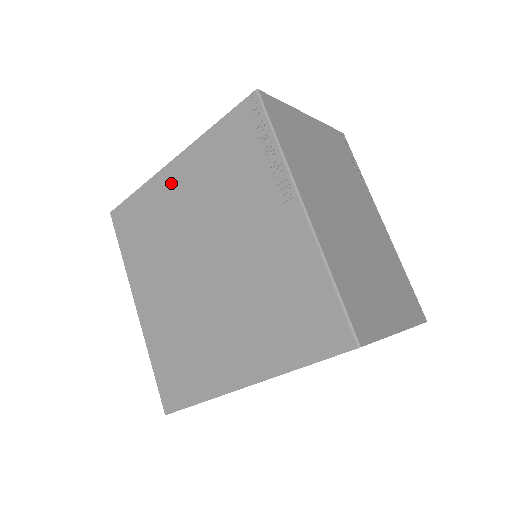
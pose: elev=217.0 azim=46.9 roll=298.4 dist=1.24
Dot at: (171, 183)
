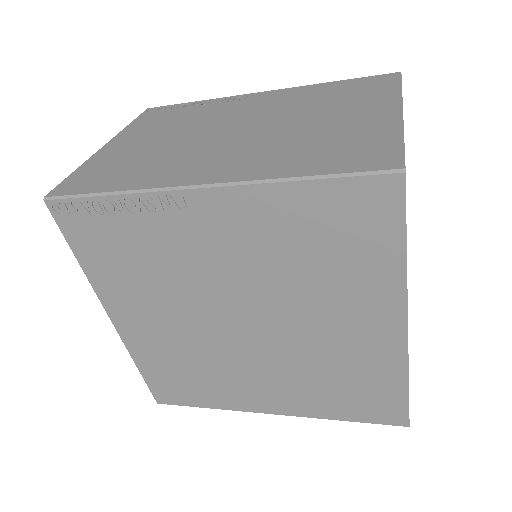
Dot at: (137, 331)
